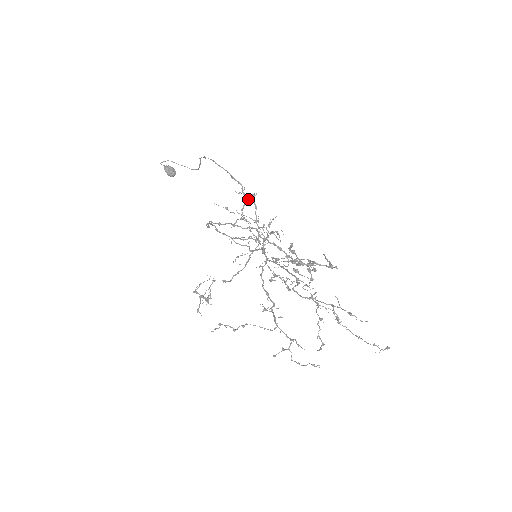
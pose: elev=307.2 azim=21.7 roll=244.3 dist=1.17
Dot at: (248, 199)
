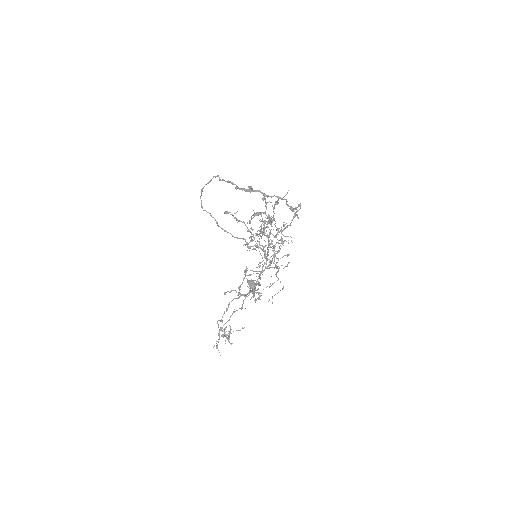
Dot at: (280, 249)
